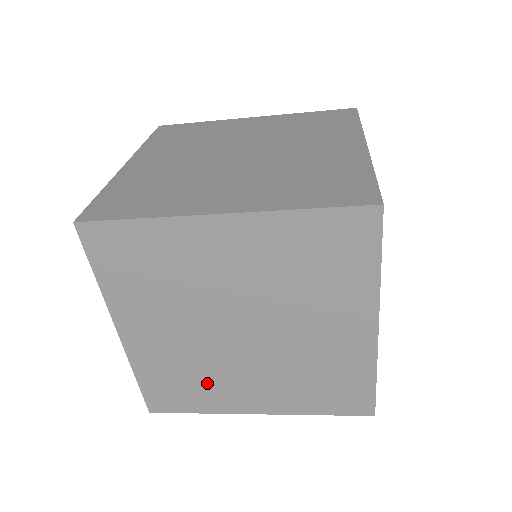
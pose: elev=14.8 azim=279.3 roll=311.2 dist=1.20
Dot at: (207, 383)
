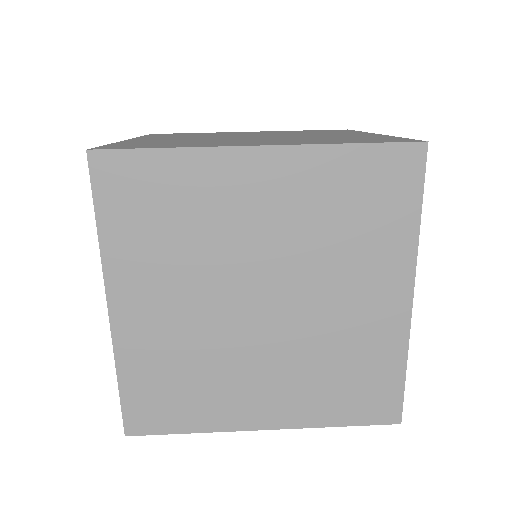
Dot at: occluded
